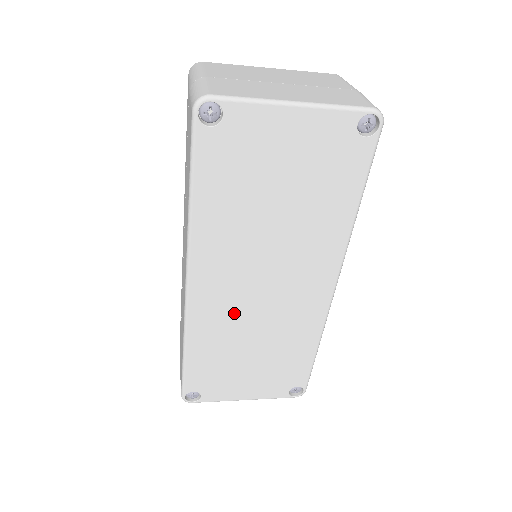
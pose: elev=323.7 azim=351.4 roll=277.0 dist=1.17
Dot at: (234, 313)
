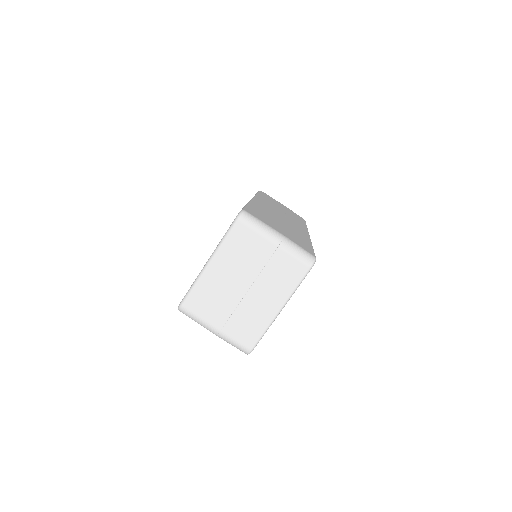
Dot at: occluded
